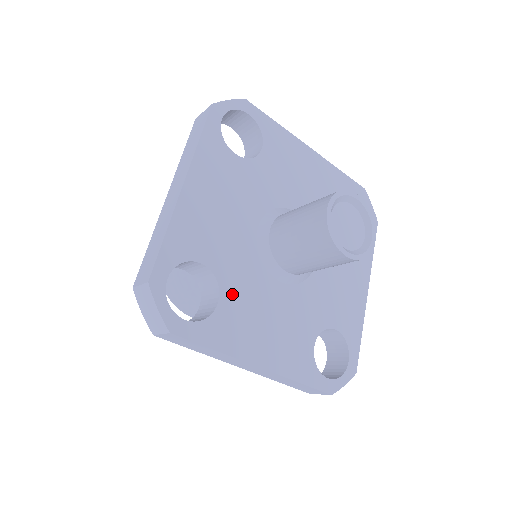
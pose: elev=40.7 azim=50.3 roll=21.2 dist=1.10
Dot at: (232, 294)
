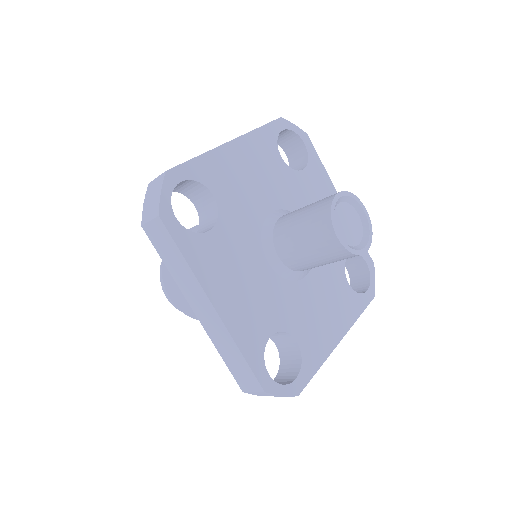
Dot at: (224, 235)
